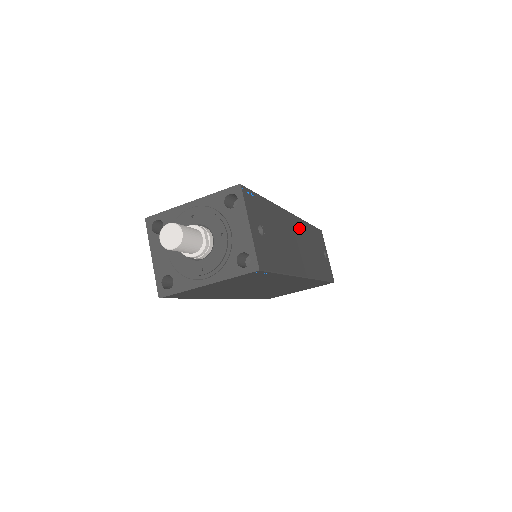
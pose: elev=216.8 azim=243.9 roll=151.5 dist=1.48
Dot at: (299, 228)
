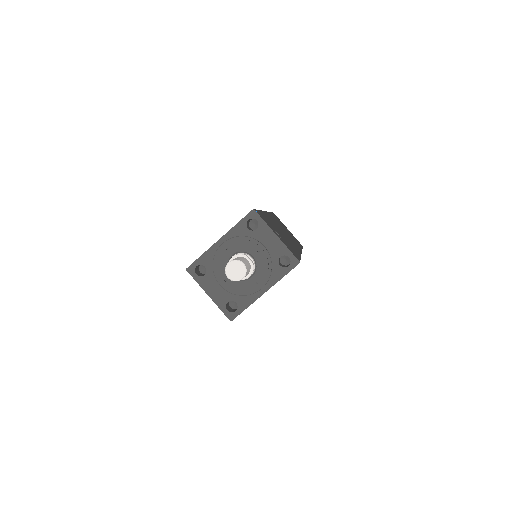
Dot at: (274, 219)
